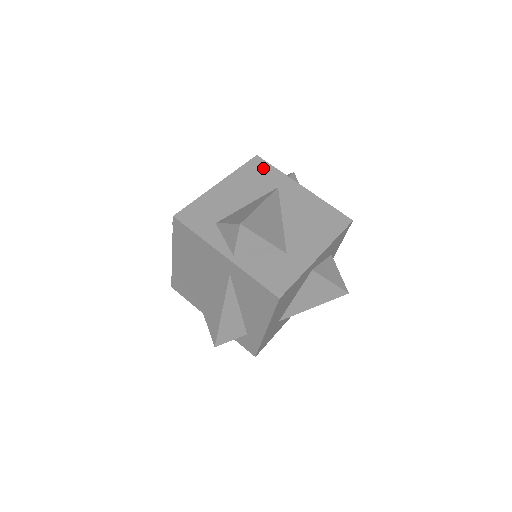
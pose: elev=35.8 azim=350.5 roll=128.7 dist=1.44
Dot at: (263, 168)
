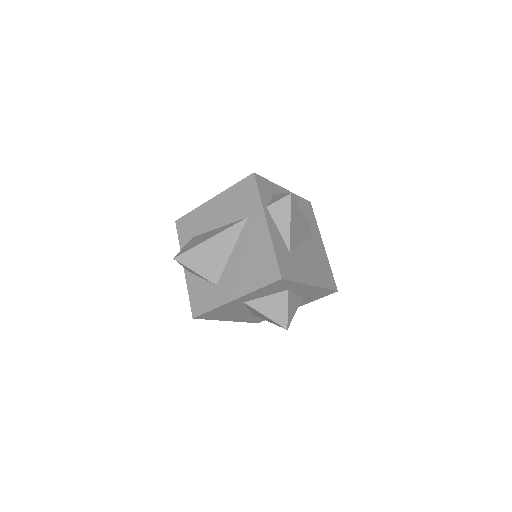
Dot at: (250, 190)
